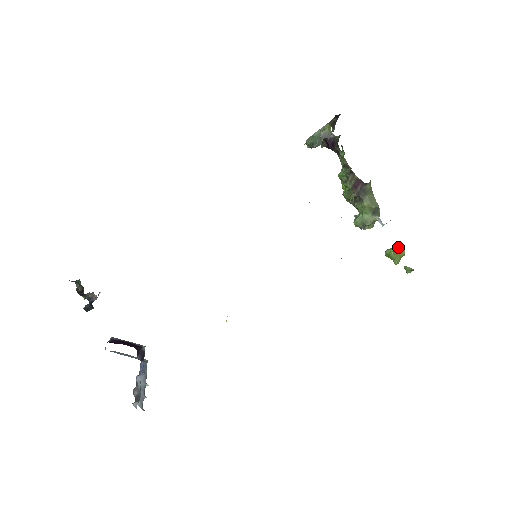
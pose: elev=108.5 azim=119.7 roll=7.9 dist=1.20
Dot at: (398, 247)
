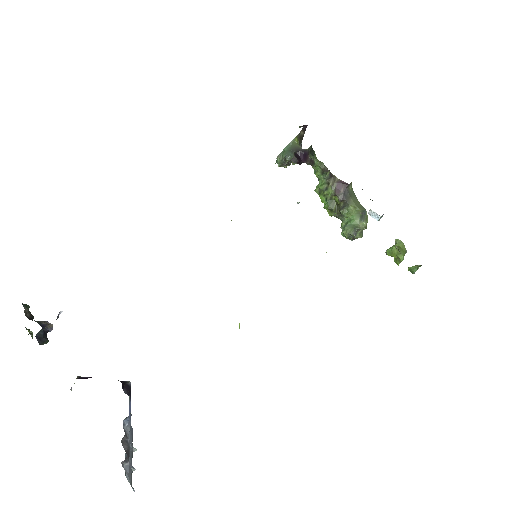
Dot at: (398, 243)
